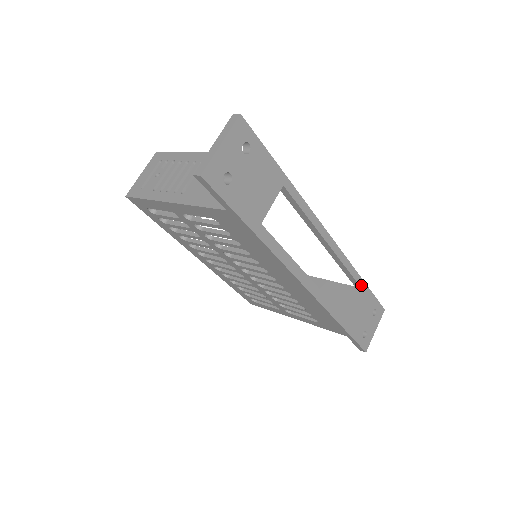
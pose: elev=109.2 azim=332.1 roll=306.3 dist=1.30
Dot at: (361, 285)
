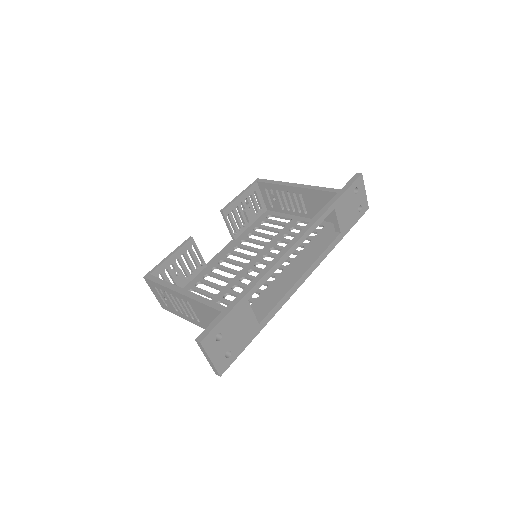
Dot at: (334, 207)
